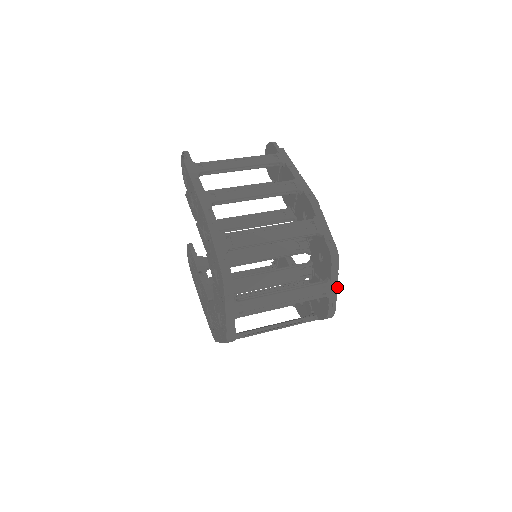
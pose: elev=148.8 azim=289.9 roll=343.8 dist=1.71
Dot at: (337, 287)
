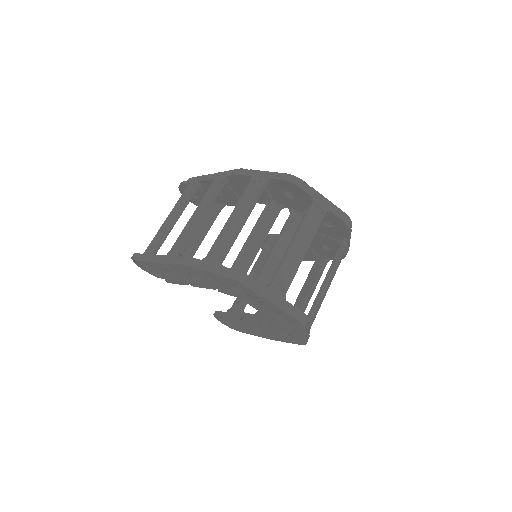
Dot at: (324, 197)
